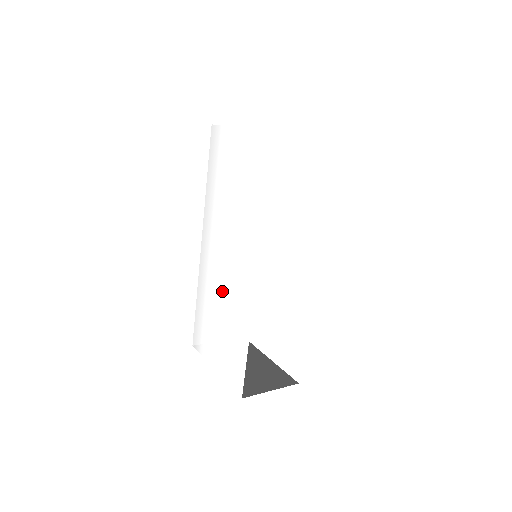
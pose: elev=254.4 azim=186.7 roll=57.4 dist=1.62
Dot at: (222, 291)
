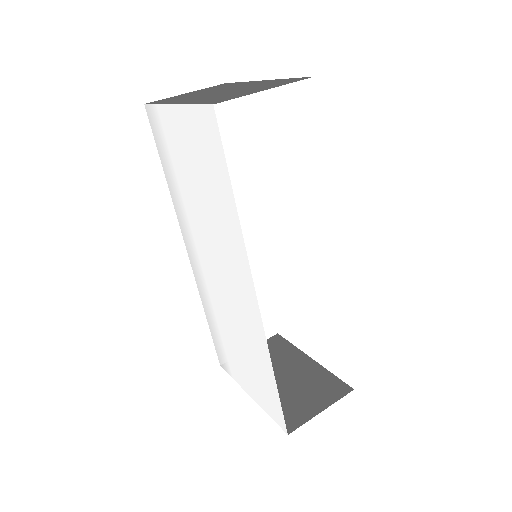
Dot at: (227, 312)
